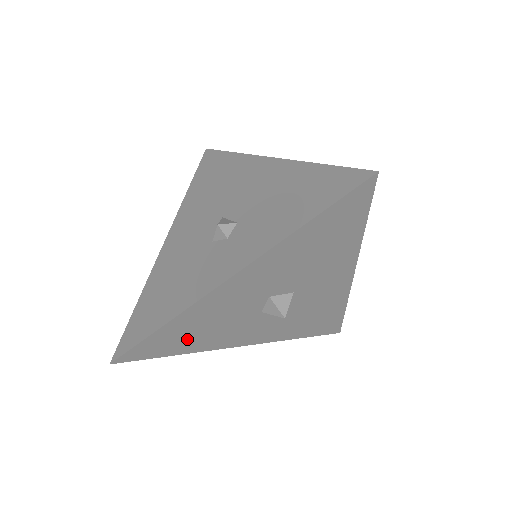
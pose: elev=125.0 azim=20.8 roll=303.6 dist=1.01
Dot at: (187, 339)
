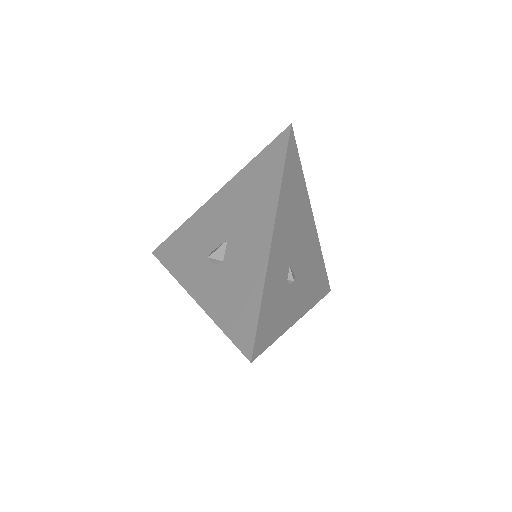
Dot at: occluded
